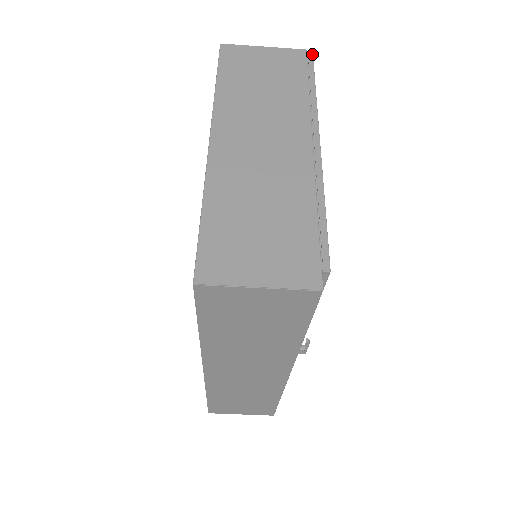
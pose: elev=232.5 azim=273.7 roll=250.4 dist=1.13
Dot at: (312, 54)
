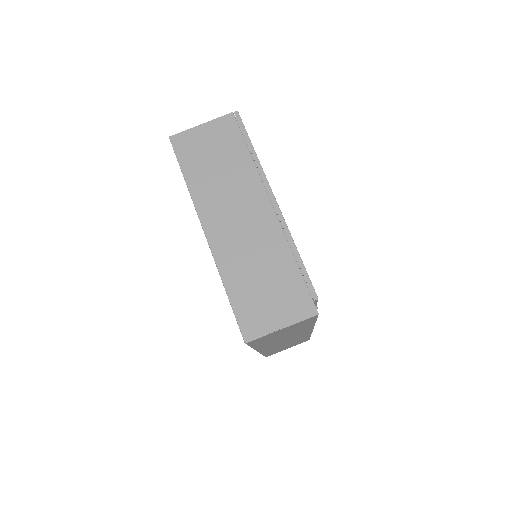
Dot at: (238, 115)
